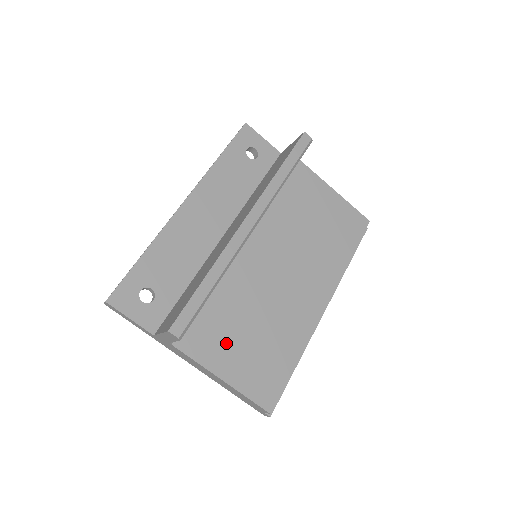
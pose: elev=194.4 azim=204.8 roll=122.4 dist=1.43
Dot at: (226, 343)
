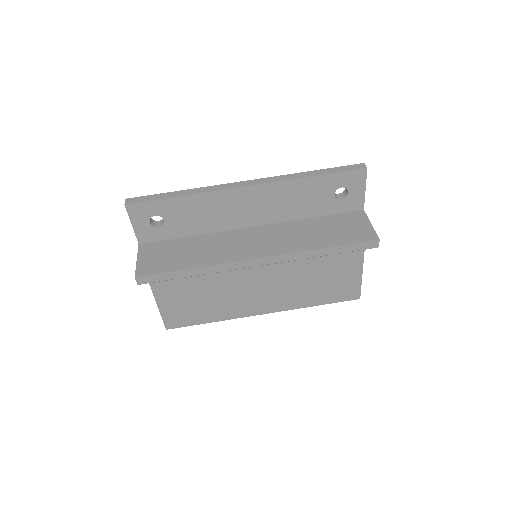
Dot at: (177, 286)
